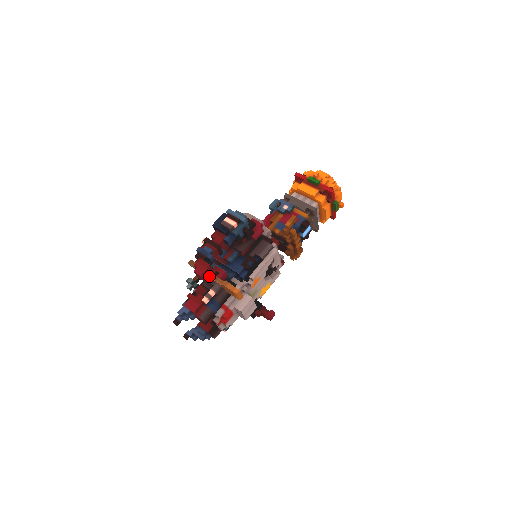
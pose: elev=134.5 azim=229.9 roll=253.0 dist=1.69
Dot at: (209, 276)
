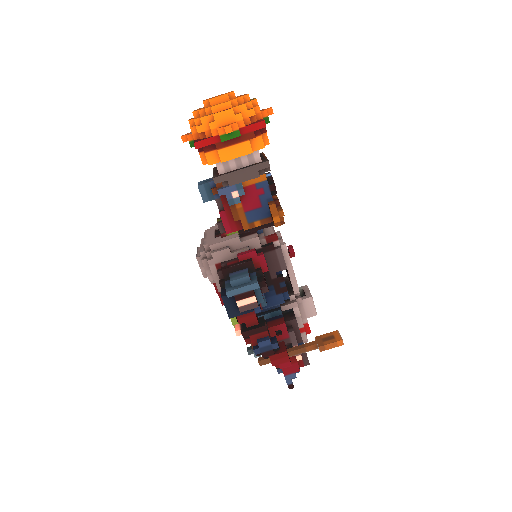
Dot at: (295, 355)
